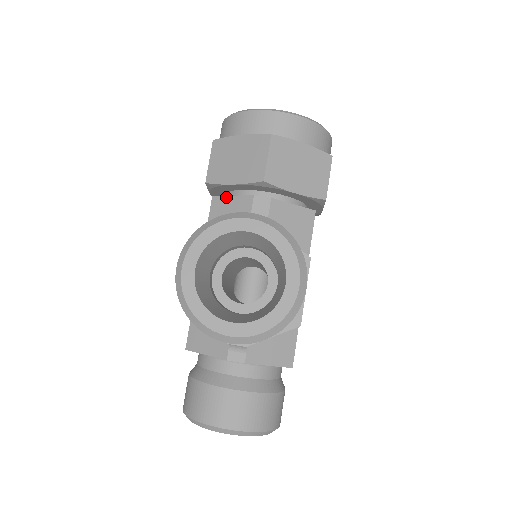
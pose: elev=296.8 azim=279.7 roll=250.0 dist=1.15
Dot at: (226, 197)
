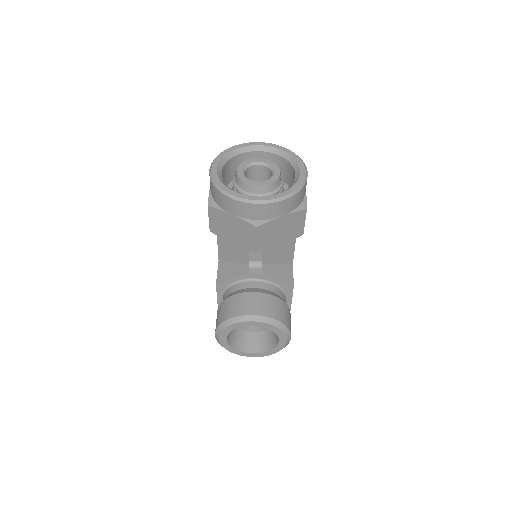
Dot at: occluded
